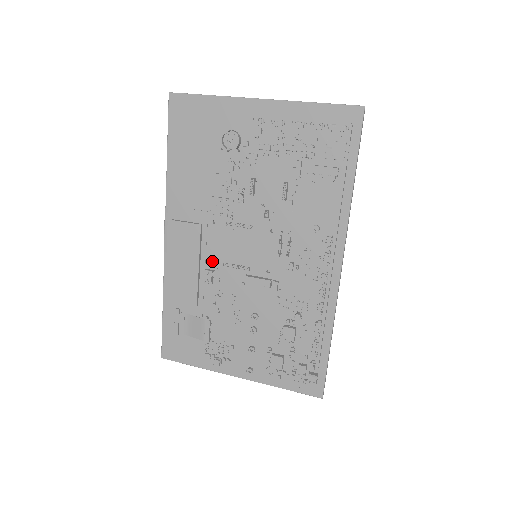
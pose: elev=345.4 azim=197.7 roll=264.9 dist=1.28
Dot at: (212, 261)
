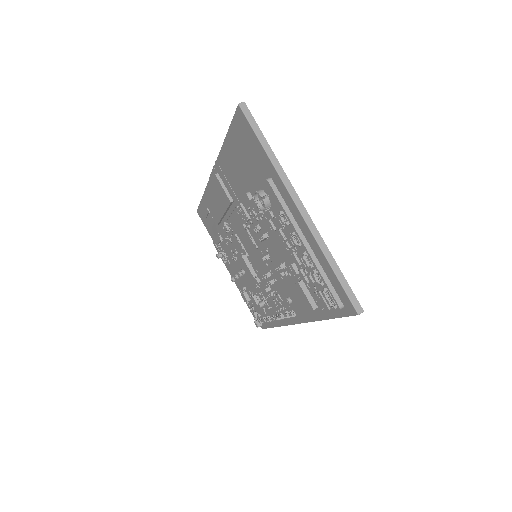
Dot at: occluded
